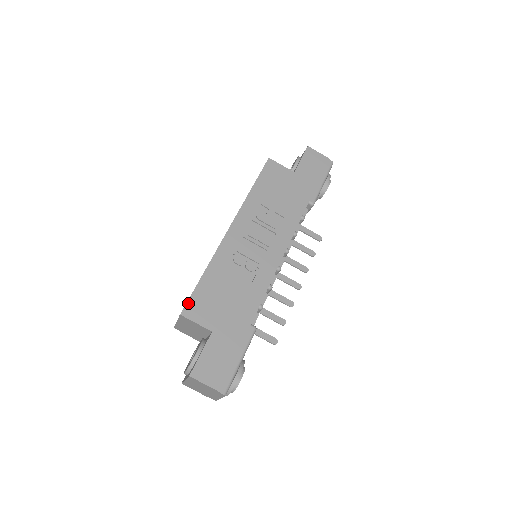
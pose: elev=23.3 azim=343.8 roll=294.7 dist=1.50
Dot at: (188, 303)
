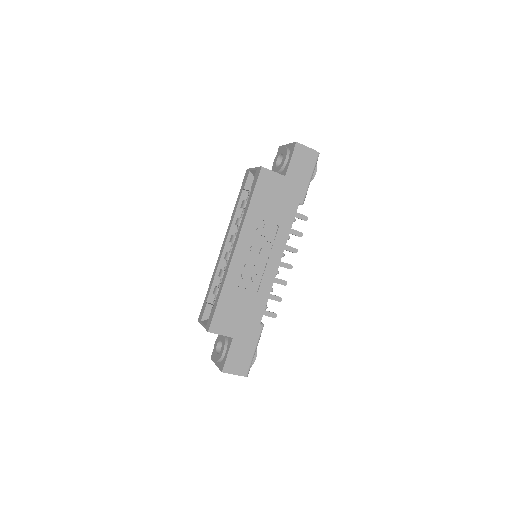
Dot at: (212, 322)
